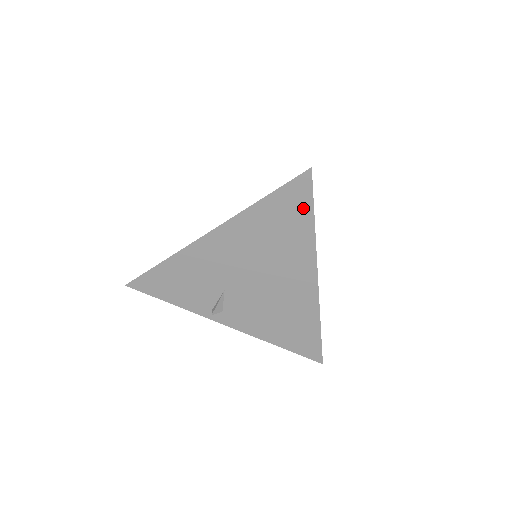
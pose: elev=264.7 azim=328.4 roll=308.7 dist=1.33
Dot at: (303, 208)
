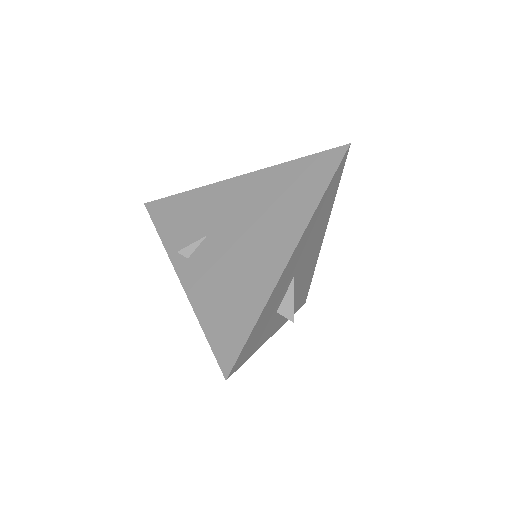
Dot at: (323, 176)
